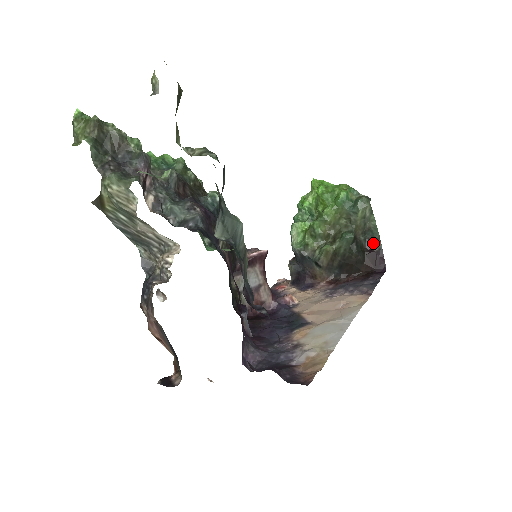
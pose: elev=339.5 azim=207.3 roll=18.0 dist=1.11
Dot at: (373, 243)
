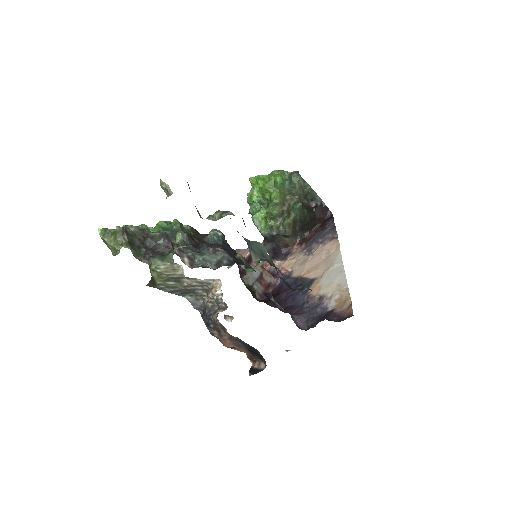
Dot at: (315, 201)
